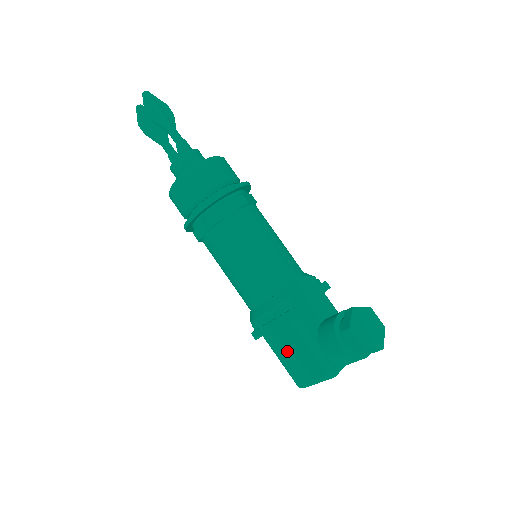
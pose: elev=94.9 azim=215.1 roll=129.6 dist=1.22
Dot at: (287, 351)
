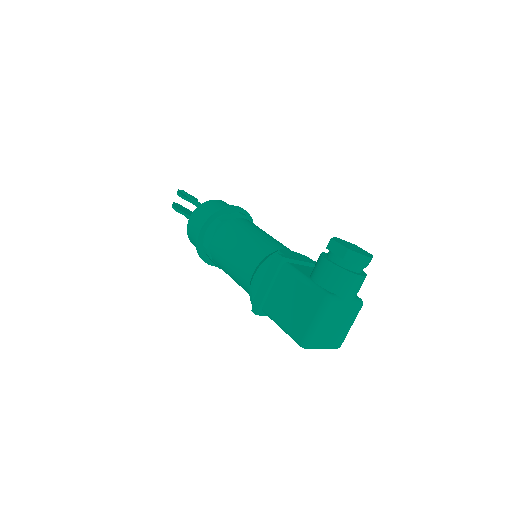
Dot at: (284, 305)
